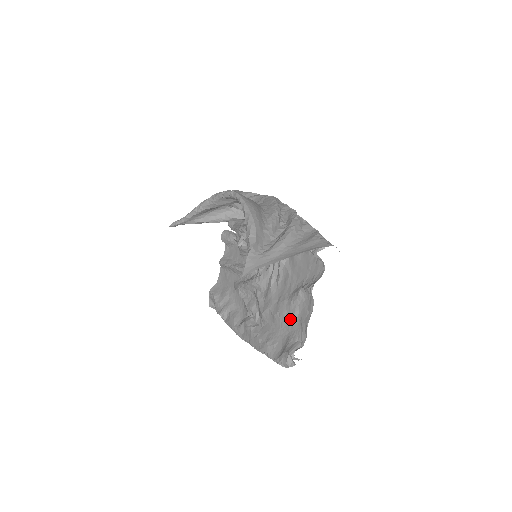
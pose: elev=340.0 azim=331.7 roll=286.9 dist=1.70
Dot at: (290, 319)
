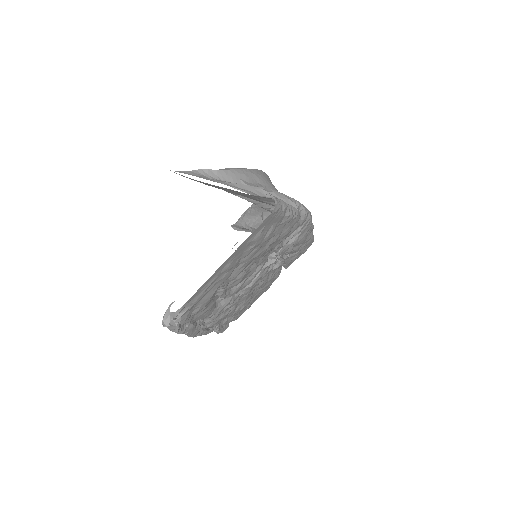
Dot at: occluded
